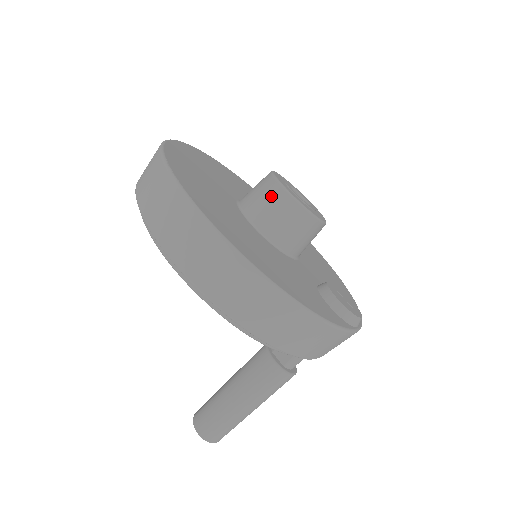
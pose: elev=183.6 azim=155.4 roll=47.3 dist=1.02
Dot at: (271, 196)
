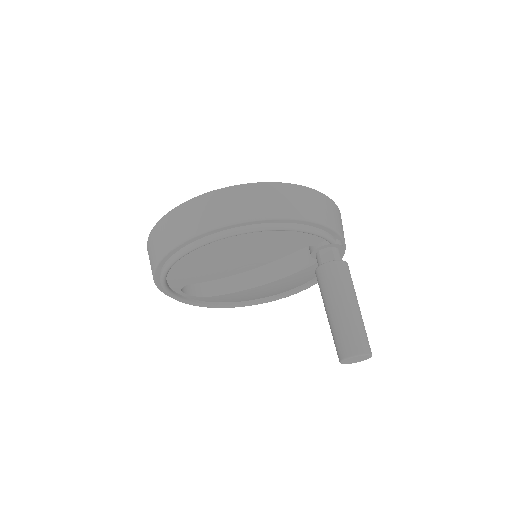
Dot at: occluded
